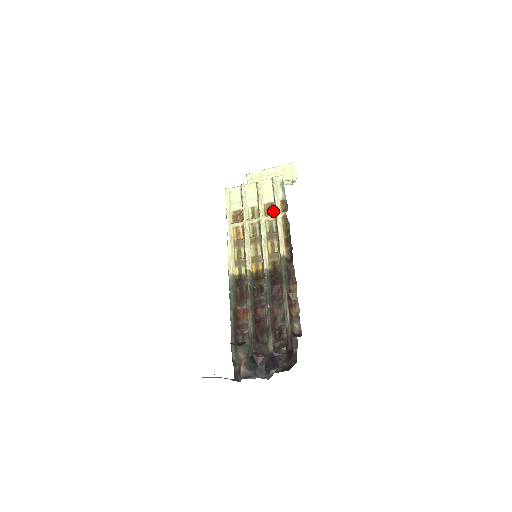
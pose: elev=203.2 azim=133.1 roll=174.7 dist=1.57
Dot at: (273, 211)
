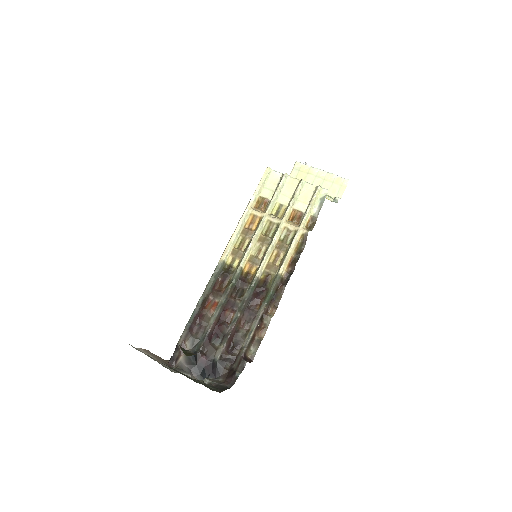
Dot at: (298, 221)
